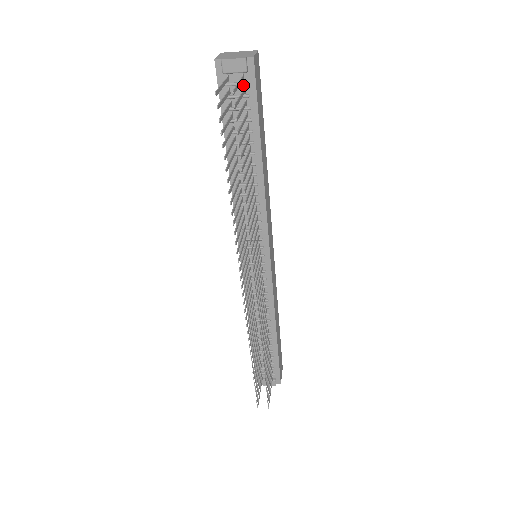
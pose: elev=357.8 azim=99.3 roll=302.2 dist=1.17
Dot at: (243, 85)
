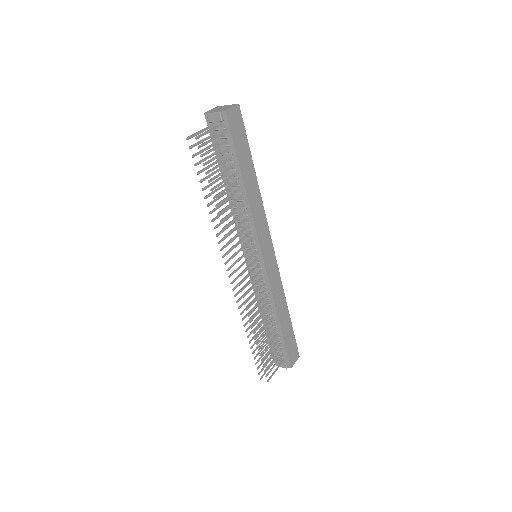
Dot at: (223, 130)
